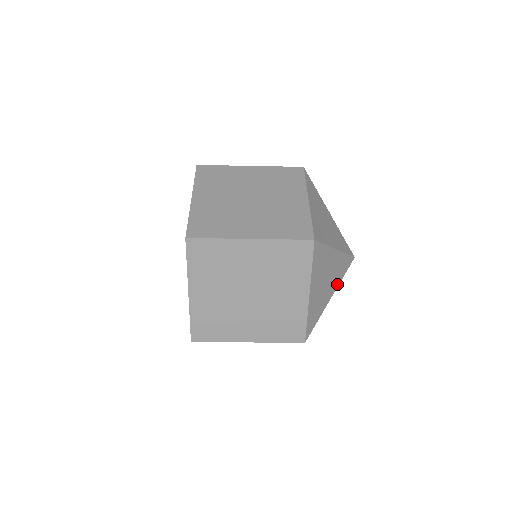
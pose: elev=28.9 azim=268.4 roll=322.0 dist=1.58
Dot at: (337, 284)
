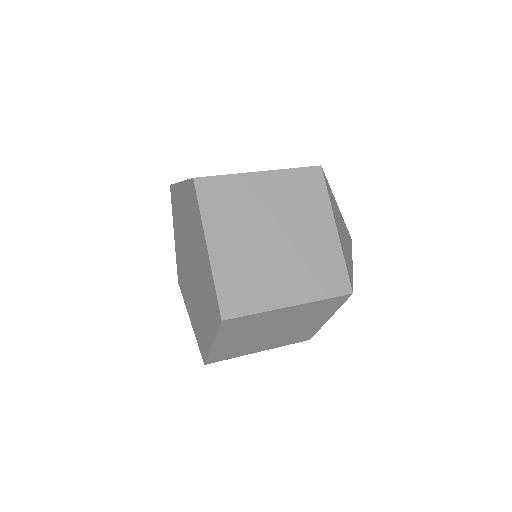
Dot at: occluded
